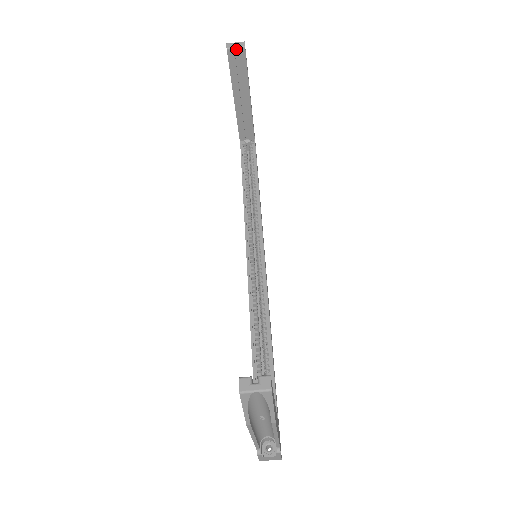
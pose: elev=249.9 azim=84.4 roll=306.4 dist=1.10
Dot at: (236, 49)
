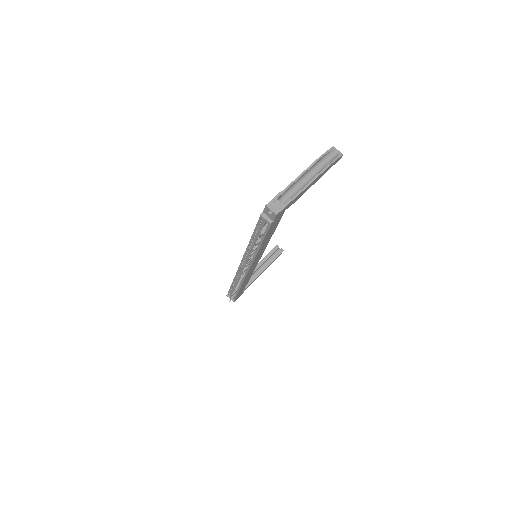
Dot at: (279, 249)
